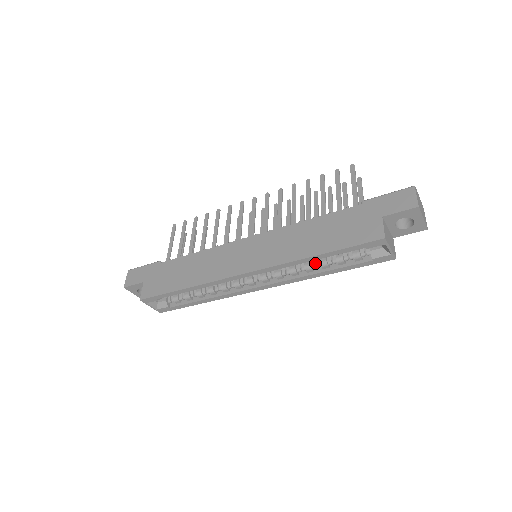
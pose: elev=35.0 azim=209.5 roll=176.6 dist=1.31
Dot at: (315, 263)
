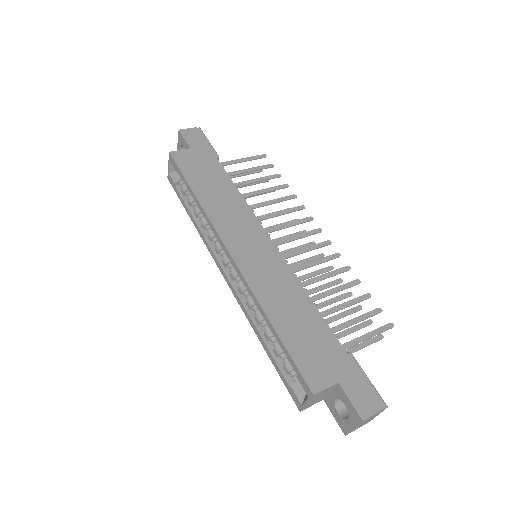
Dot at: occluded
